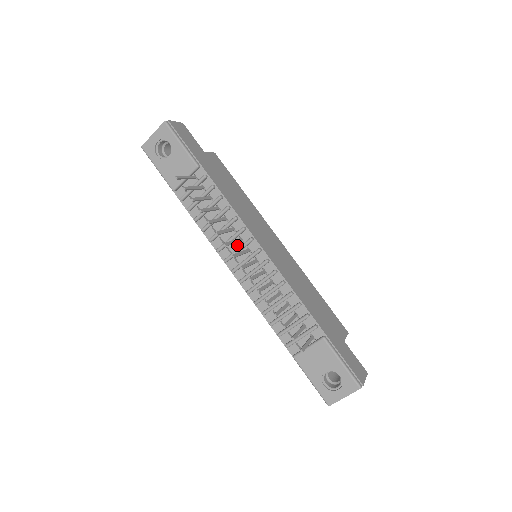
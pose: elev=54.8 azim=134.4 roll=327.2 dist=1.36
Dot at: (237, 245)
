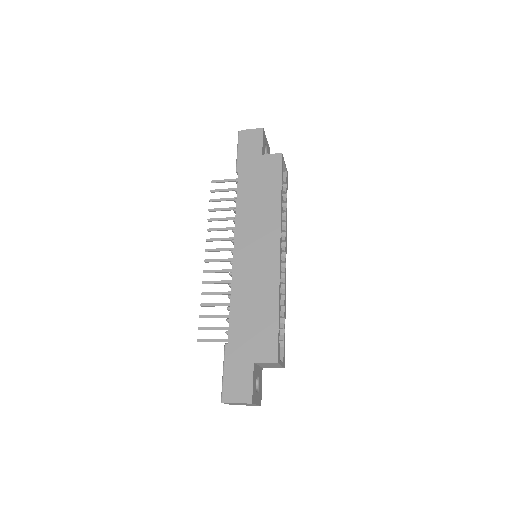
Dot at: occluded
